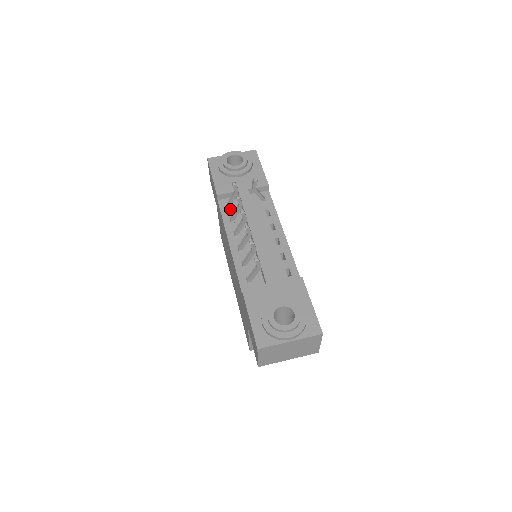
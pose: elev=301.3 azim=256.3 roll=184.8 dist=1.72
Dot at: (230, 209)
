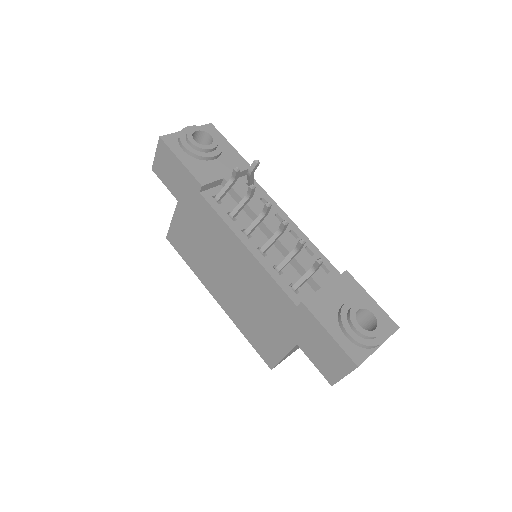
Dot at: (220, 202)
